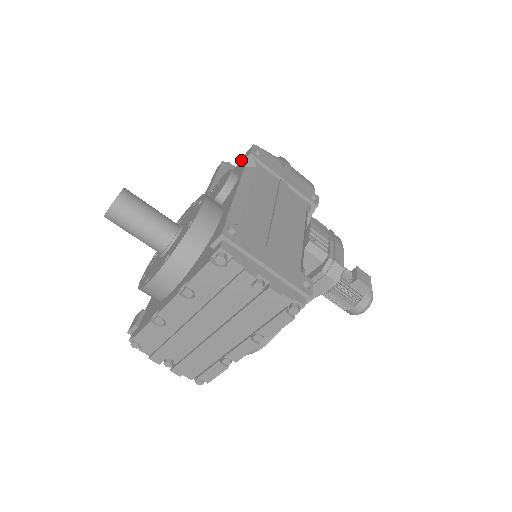
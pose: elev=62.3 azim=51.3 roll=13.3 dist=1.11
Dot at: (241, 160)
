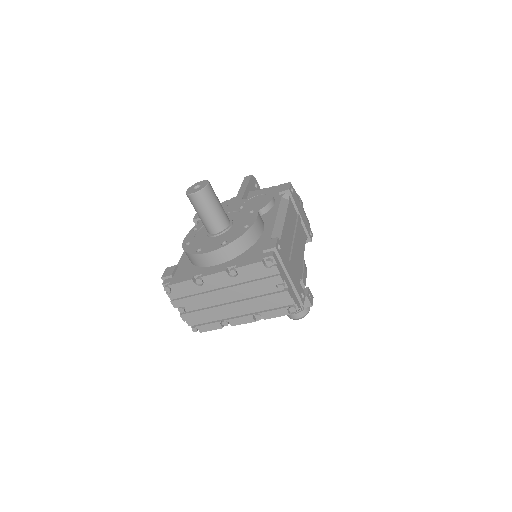
Dot at: (274, 186)
